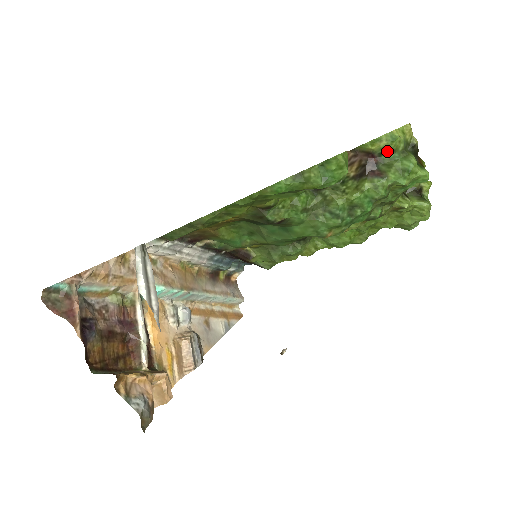
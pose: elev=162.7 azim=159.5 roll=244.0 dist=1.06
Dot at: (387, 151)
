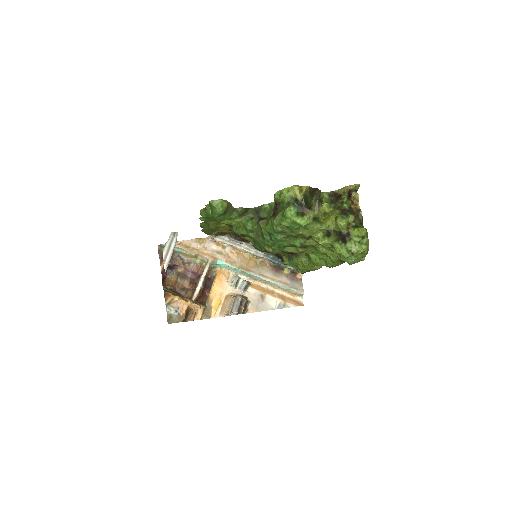
Dot at: (281, 202)
